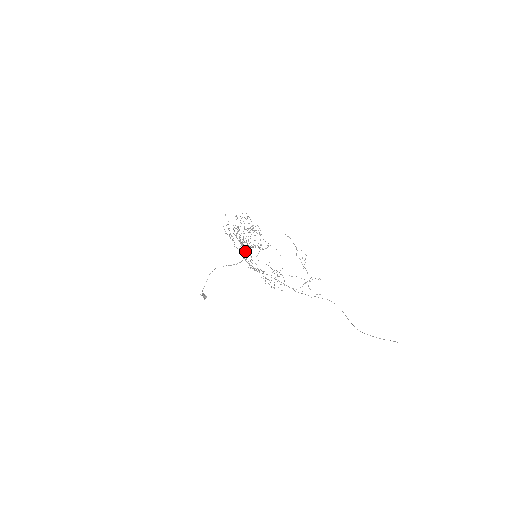
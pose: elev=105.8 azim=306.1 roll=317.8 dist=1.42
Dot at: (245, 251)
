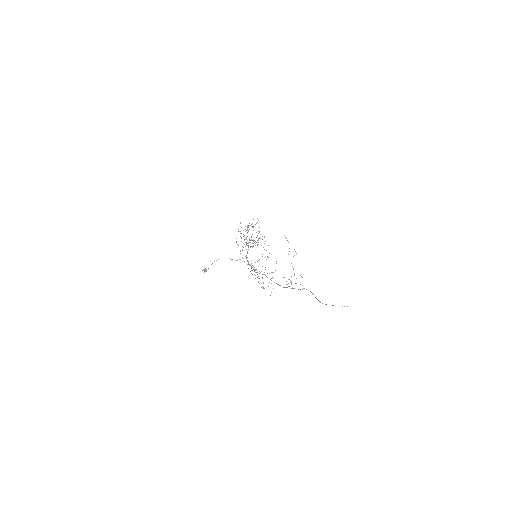
Dot at: (248, 249)
